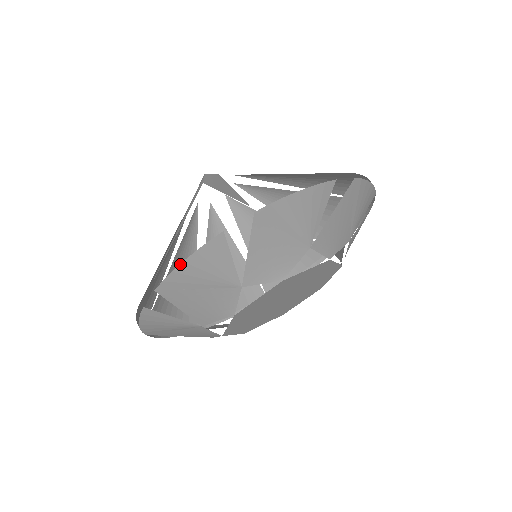
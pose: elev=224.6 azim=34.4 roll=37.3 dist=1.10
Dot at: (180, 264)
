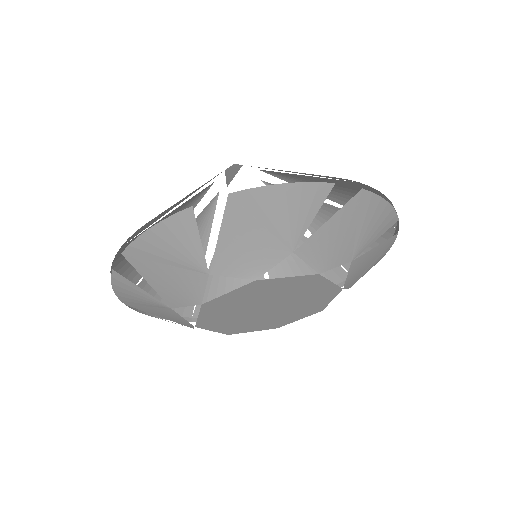
Dot at: (280, 184)
